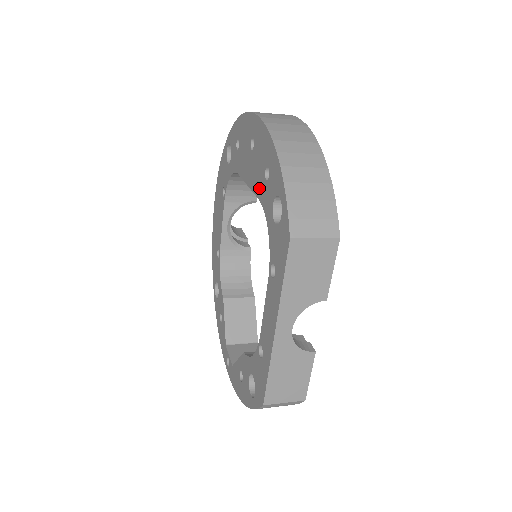
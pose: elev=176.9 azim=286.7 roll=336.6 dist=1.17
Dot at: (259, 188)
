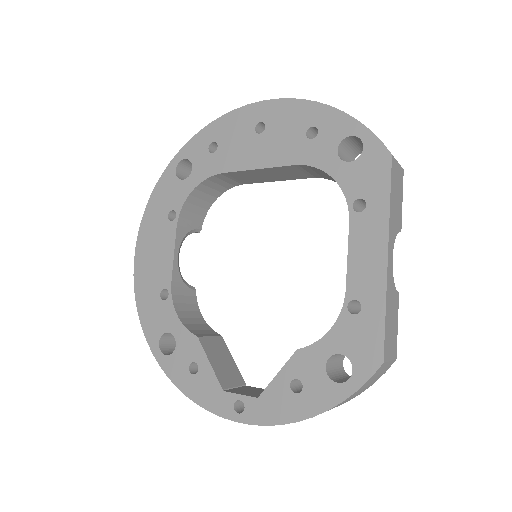
Dot at: (294, 154)
